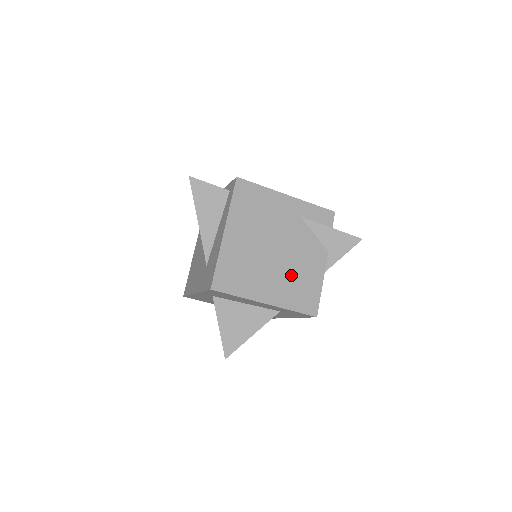
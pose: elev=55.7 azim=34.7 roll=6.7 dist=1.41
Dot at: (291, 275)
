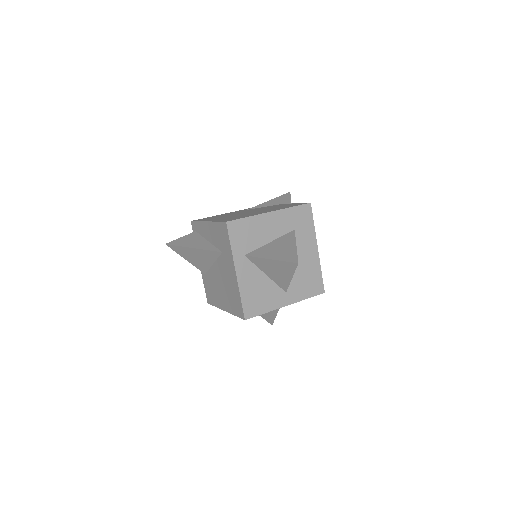
Dot at: occluded
